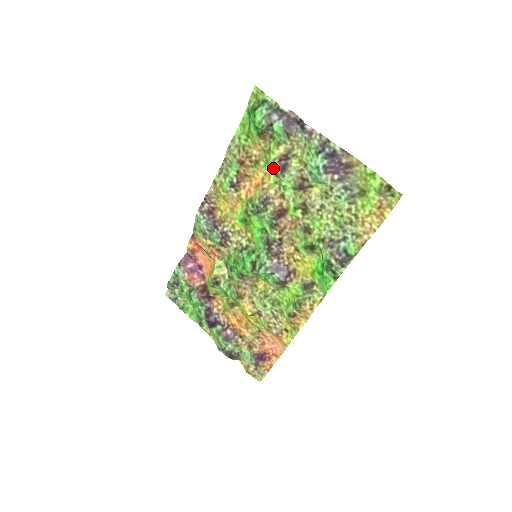
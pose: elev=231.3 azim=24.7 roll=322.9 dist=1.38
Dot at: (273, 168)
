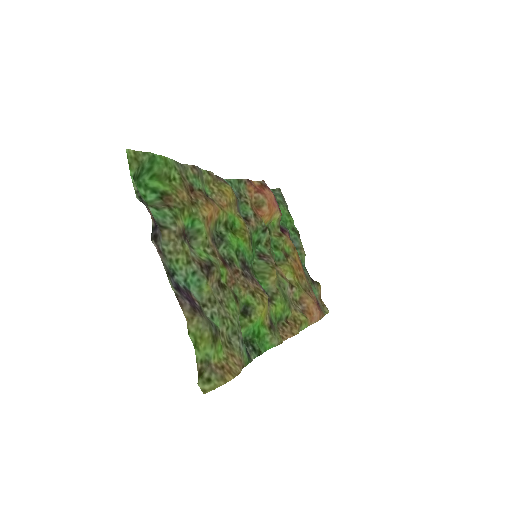
Dot at: (188, 231)
